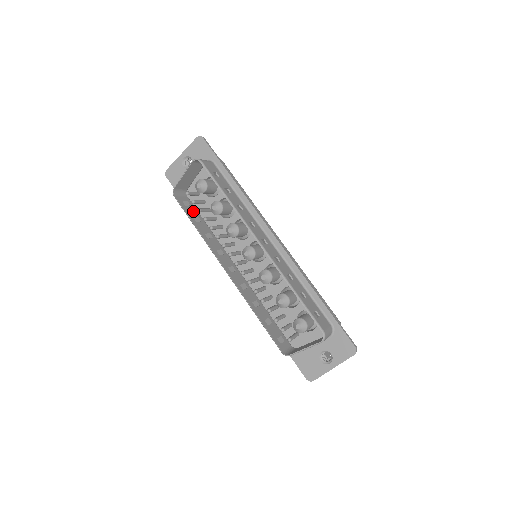
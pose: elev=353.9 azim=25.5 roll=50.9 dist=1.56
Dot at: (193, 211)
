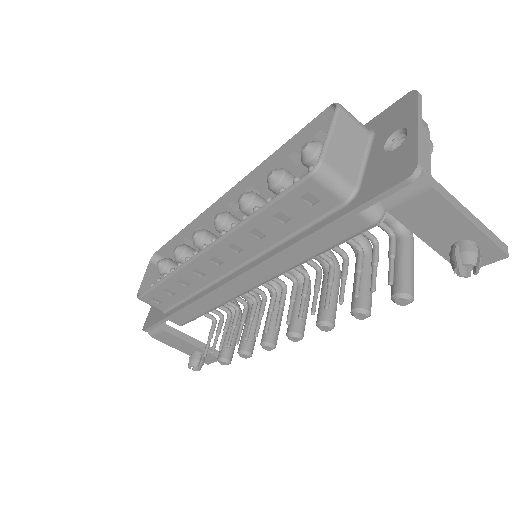
Dot at: (167, 298)
